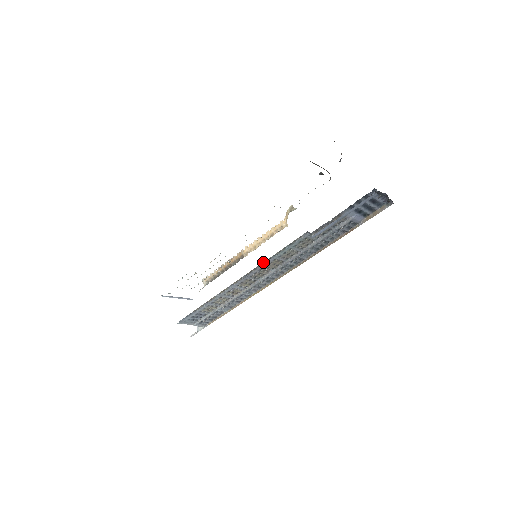
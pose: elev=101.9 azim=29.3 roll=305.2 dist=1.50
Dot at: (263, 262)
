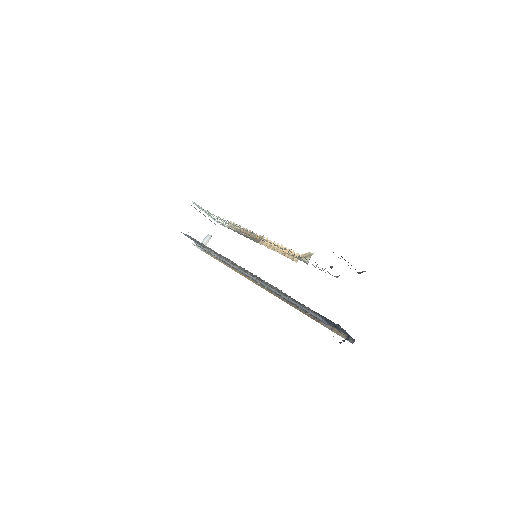
Dot at: occluded
